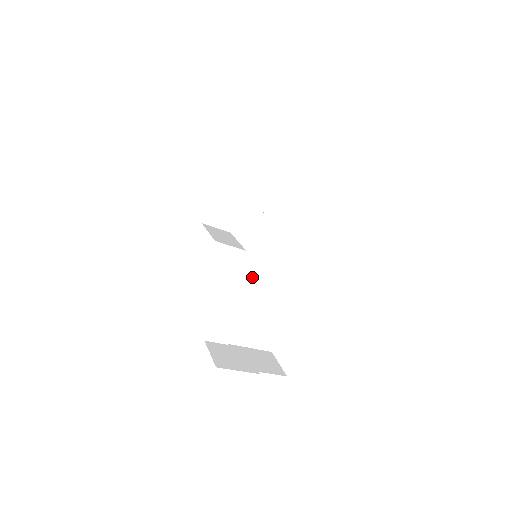
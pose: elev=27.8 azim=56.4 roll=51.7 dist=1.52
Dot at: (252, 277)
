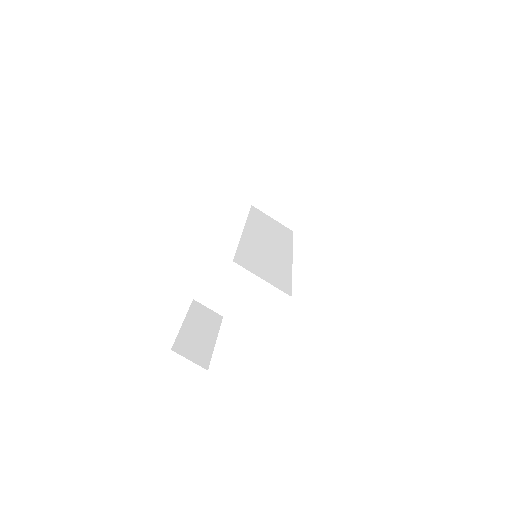
Dot at: (262, 234)
